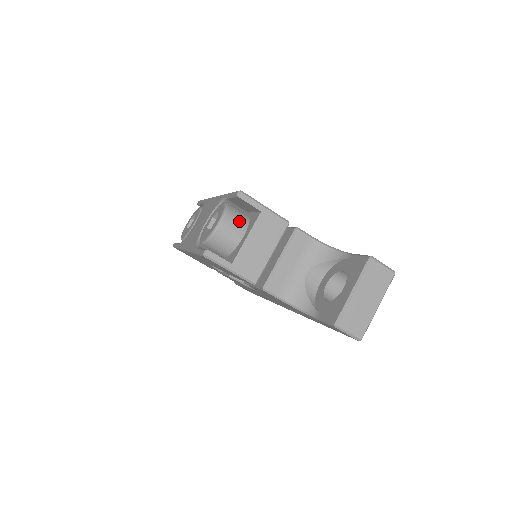
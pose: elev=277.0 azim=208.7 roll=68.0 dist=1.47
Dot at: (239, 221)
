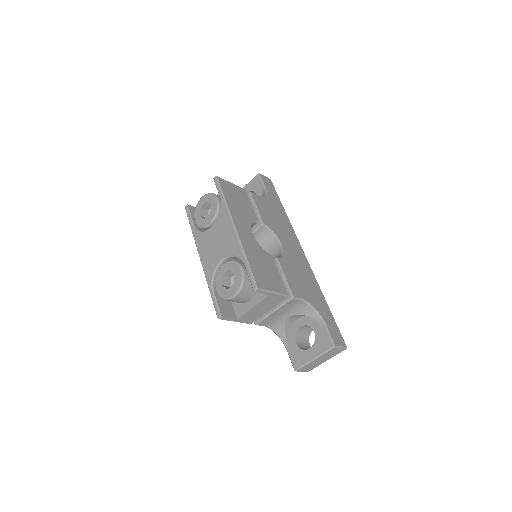
Dot at: (250, 292)
